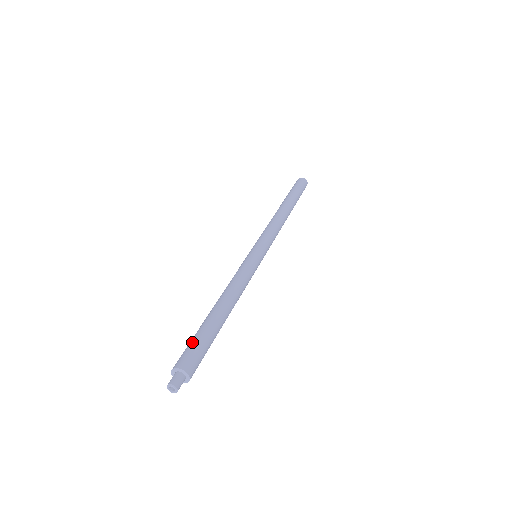
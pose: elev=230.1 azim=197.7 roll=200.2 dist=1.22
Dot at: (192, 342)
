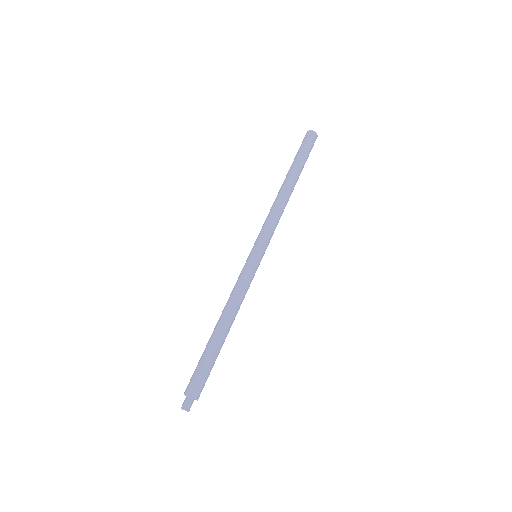
Dot at: (204, 371)
